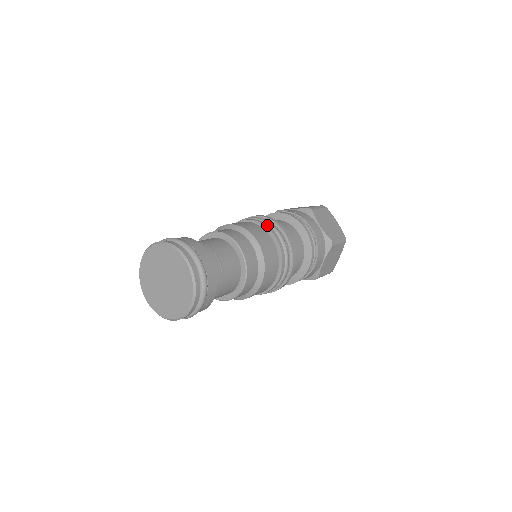
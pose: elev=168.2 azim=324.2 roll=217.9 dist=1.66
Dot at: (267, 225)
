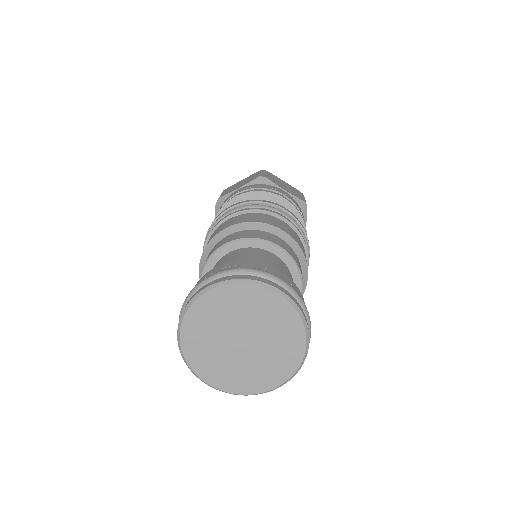
Dot at: (262, 208)
